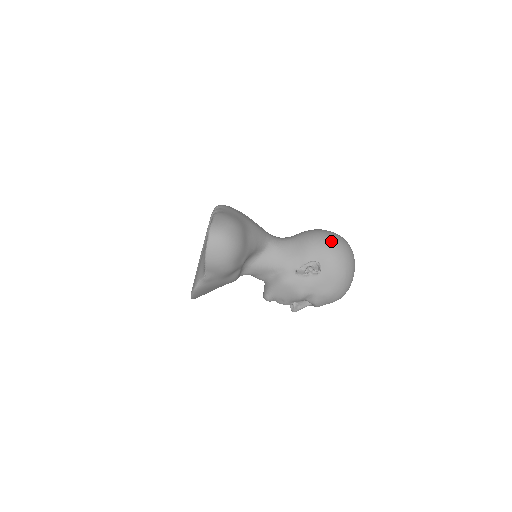
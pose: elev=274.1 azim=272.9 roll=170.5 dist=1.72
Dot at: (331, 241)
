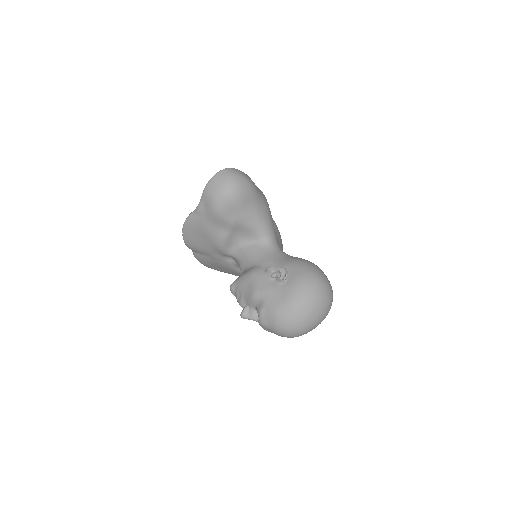
Dot at: (315, 271)
